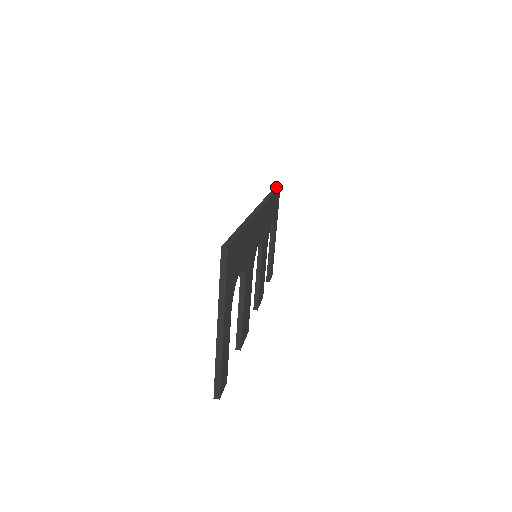
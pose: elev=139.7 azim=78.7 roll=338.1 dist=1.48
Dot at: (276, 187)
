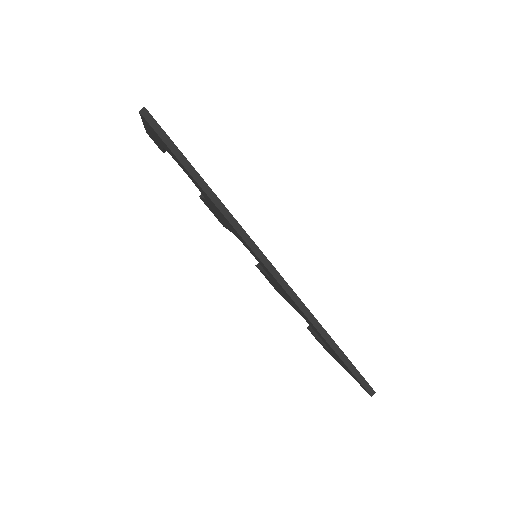
Dot at: (163, 137)
